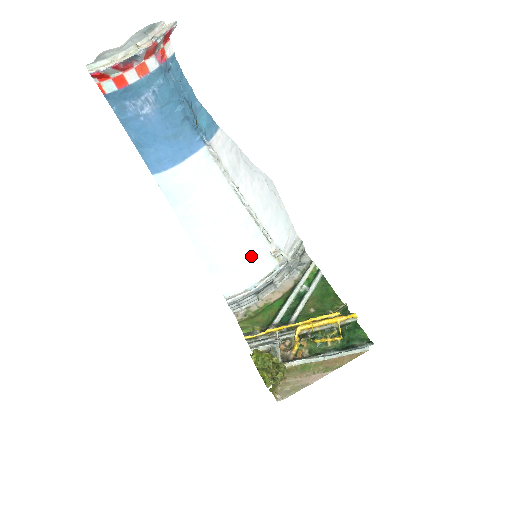
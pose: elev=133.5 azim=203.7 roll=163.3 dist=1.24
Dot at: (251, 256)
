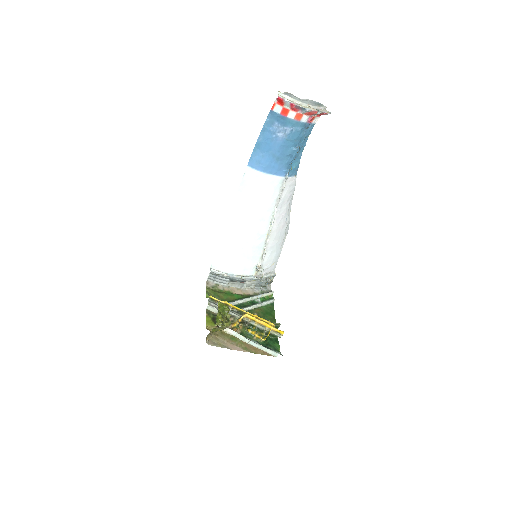
Dot at: (247, 256)
